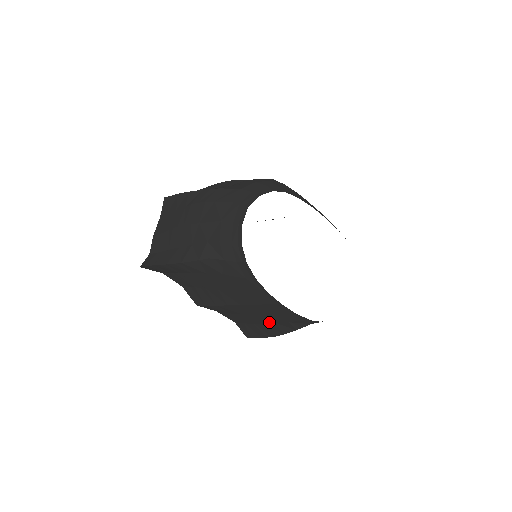
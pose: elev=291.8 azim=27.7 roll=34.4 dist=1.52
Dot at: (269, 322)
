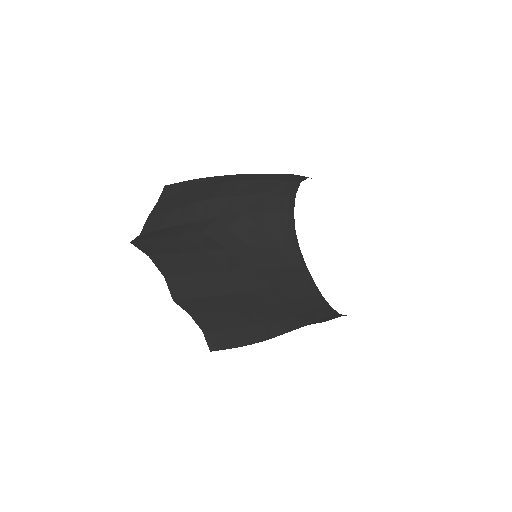
Dot at: (262, 321)
